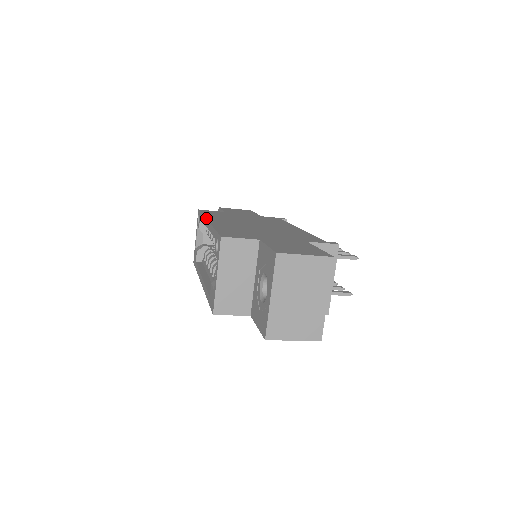
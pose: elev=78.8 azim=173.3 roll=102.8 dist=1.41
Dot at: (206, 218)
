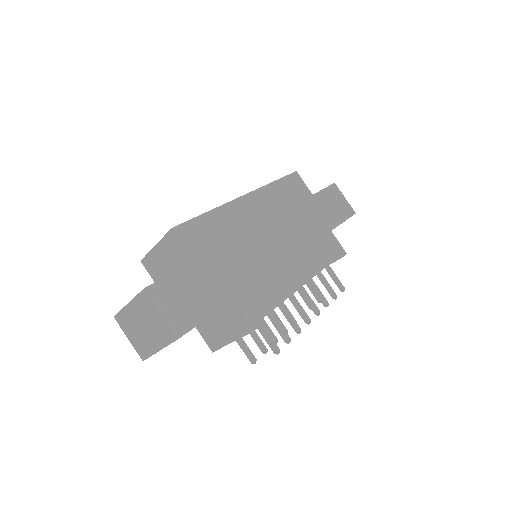
Dot at: (253, 191)
